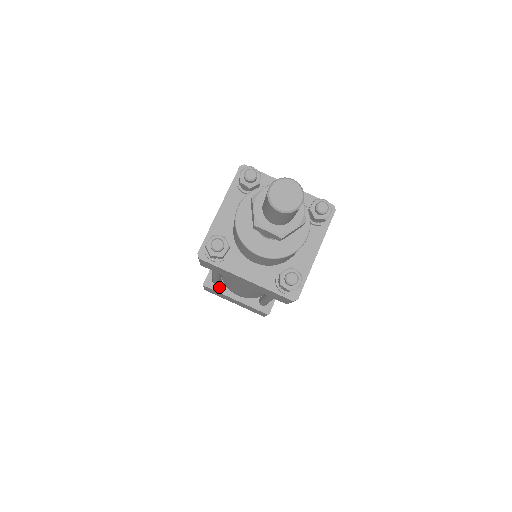
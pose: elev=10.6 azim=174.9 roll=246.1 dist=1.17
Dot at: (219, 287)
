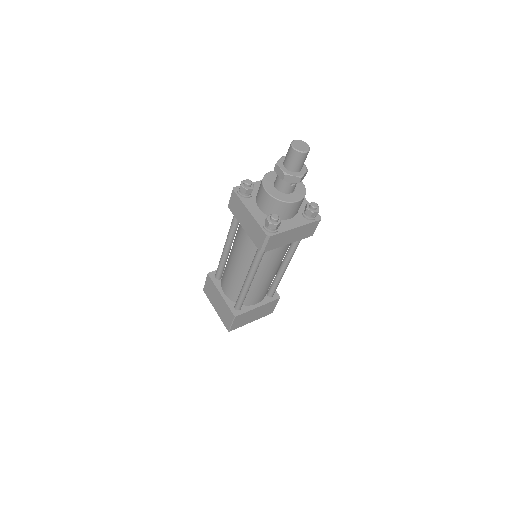
Dot at: (216, 281)
